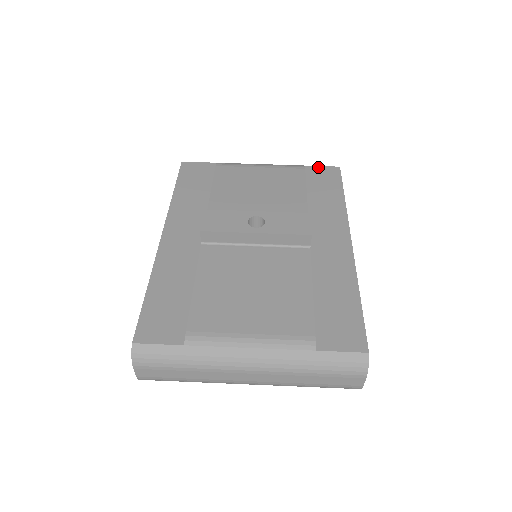
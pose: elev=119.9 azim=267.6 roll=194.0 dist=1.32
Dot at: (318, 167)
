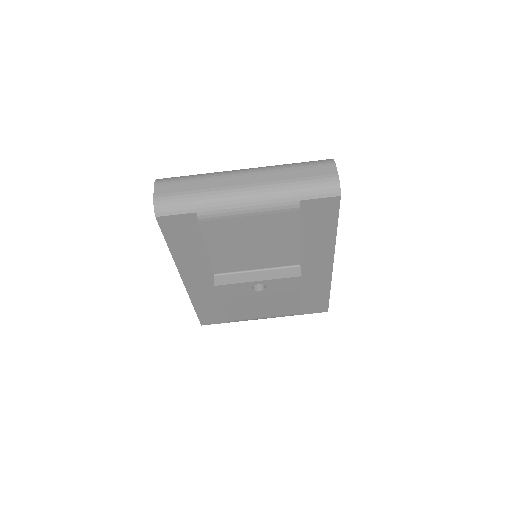
Dot at: (315, 201)
